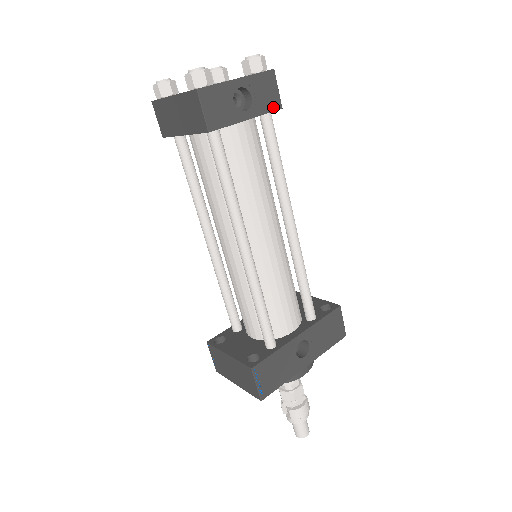
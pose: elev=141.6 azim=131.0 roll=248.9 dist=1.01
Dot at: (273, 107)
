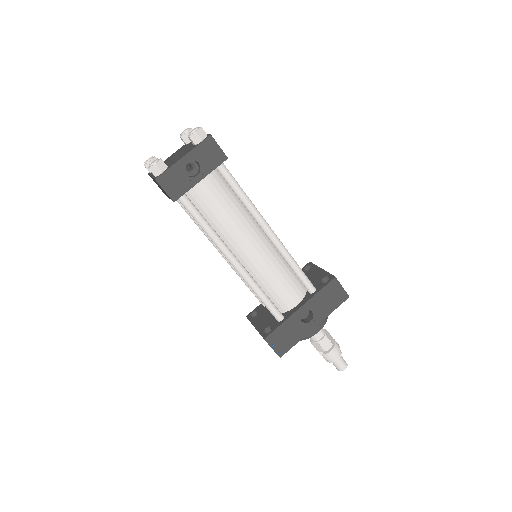
Dot at: (219, 161)
